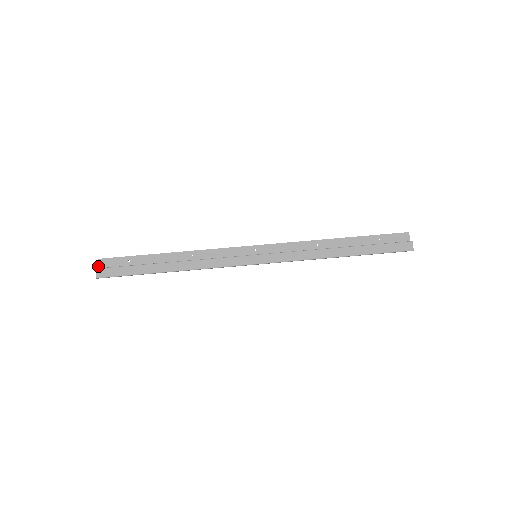
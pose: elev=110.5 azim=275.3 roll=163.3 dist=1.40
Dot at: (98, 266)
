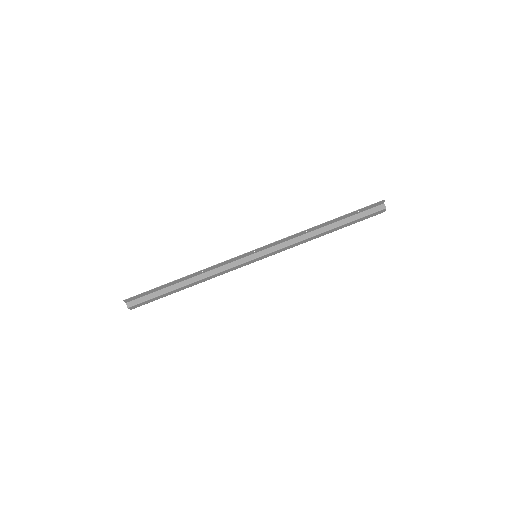
Dot at: (125, 302)
